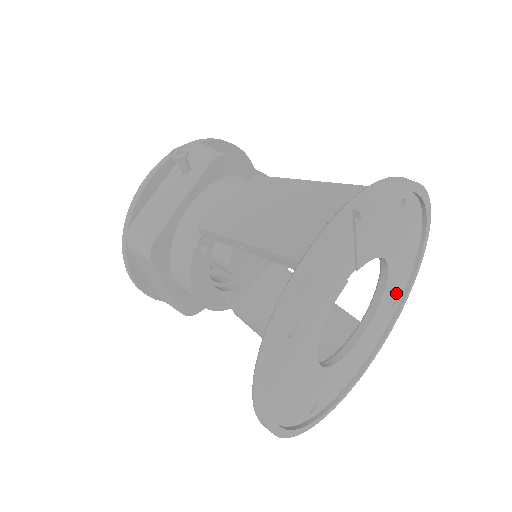
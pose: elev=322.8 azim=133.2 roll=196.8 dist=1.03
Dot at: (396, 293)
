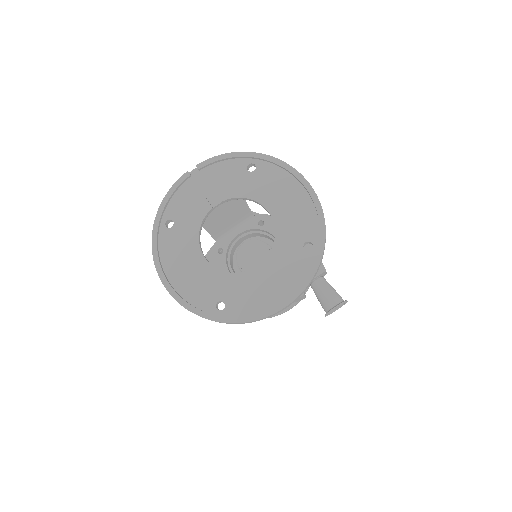
Dot at: (302, 236)
